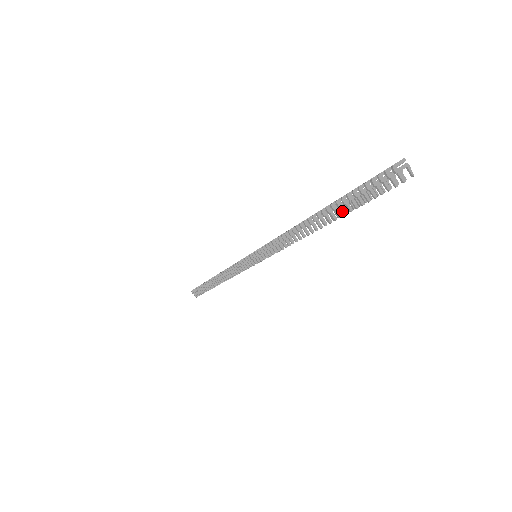
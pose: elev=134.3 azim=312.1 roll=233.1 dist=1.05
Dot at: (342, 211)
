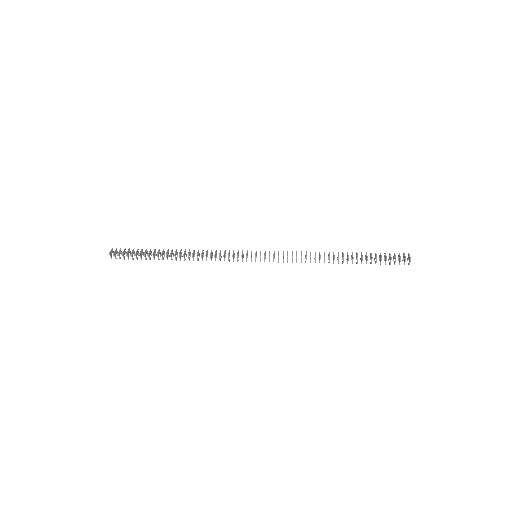
Dot at: (366, 262)
